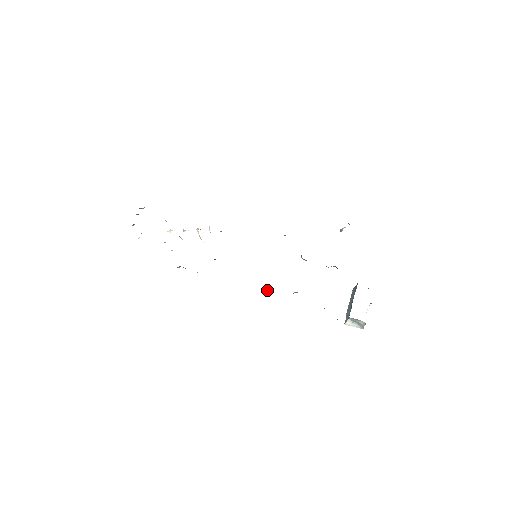
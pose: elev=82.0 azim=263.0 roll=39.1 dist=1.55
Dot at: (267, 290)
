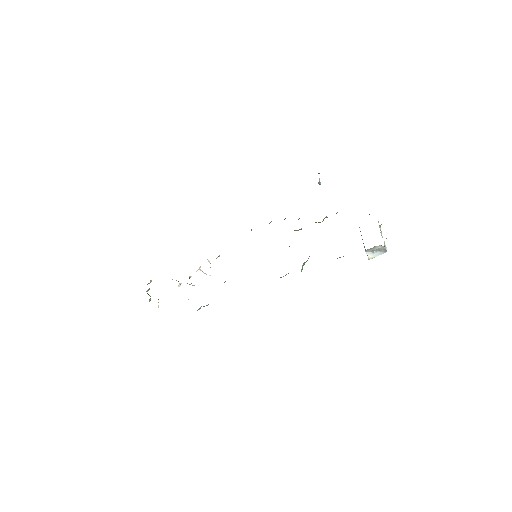
Dot at: occluded
